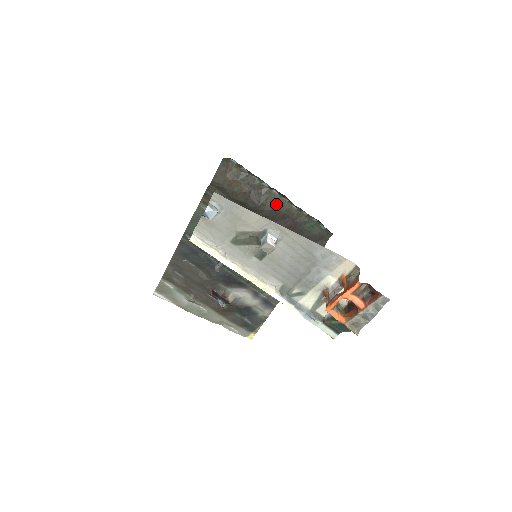
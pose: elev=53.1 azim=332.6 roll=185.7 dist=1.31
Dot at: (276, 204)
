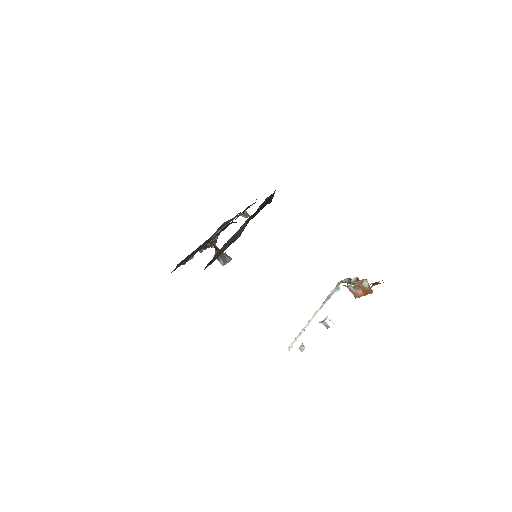
Dot at: (245, 225)
